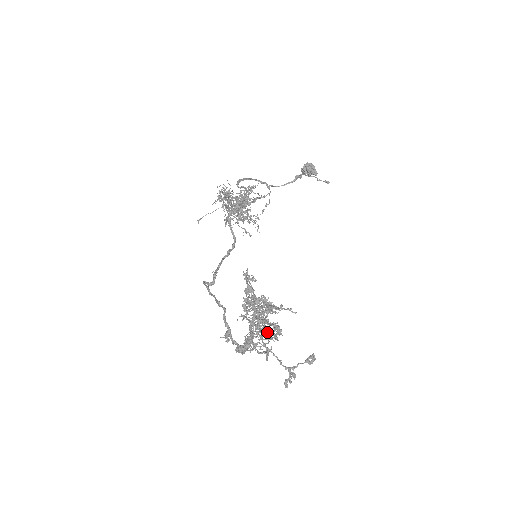
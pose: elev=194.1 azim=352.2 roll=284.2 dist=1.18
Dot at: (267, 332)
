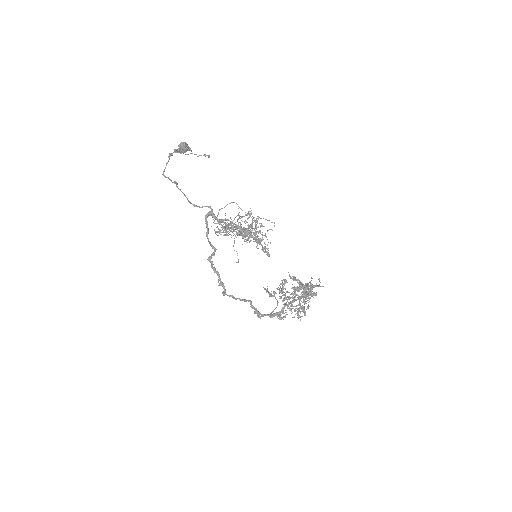
Dot at: occluded
